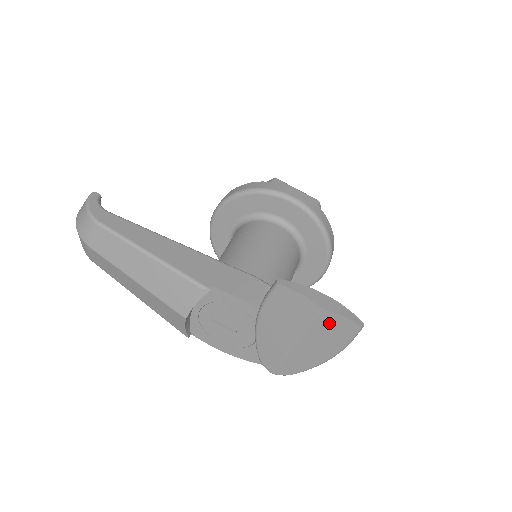
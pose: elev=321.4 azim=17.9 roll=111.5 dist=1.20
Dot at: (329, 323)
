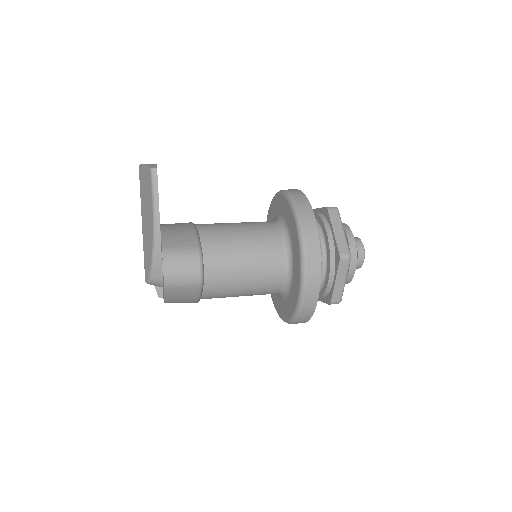
Dot at: (143, 180)
